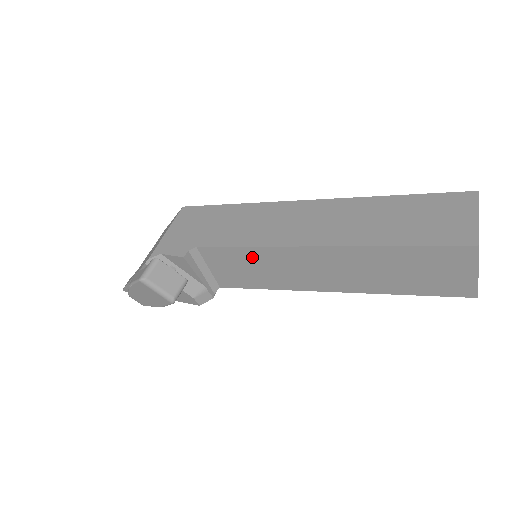
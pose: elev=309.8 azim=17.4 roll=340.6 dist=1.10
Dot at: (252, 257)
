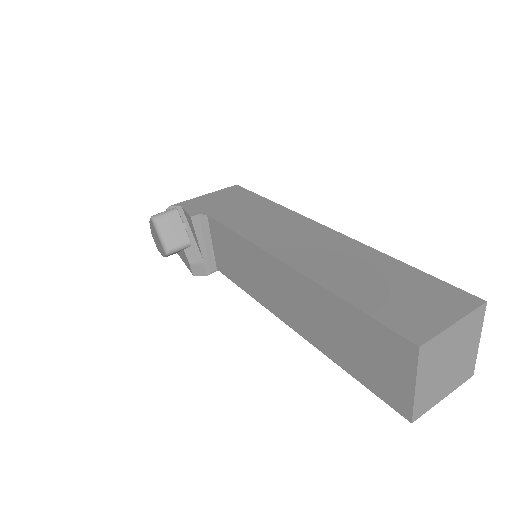
Dot at: (239, 247)
